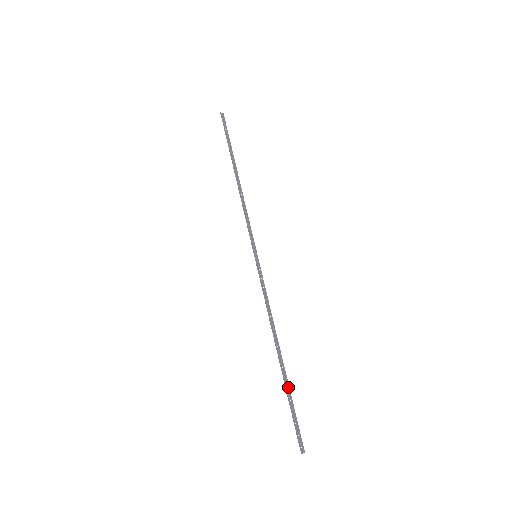
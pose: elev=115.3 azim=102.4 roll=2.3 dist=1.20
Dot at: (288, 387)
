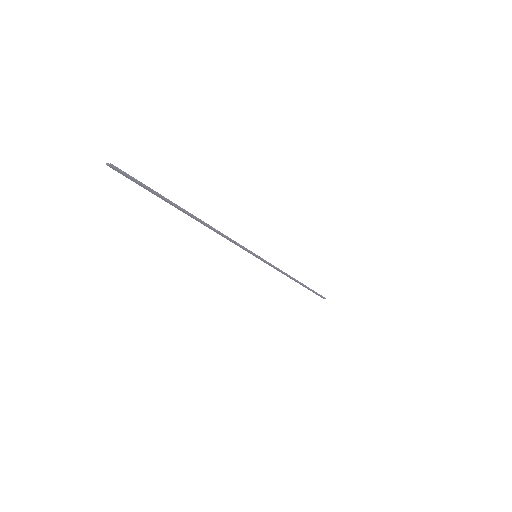
Dot at: (168, 201)
